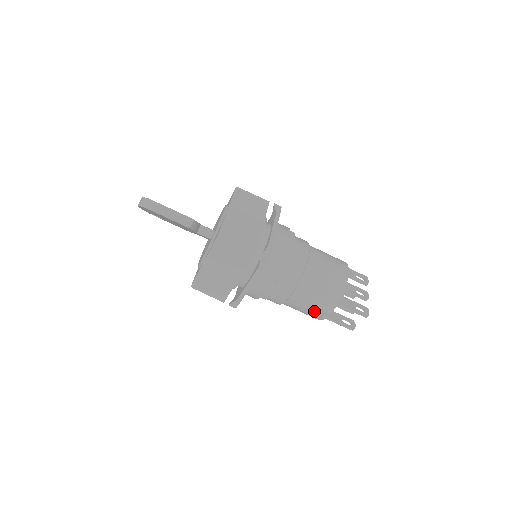
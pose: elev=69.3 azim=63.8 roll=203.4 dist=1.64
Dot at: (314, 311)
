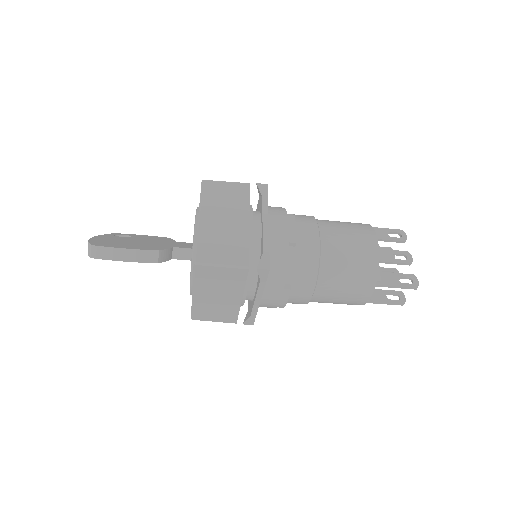
Dot at: (348, 301)
